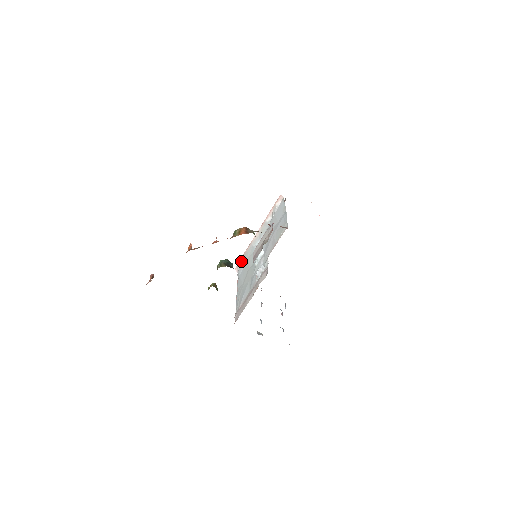
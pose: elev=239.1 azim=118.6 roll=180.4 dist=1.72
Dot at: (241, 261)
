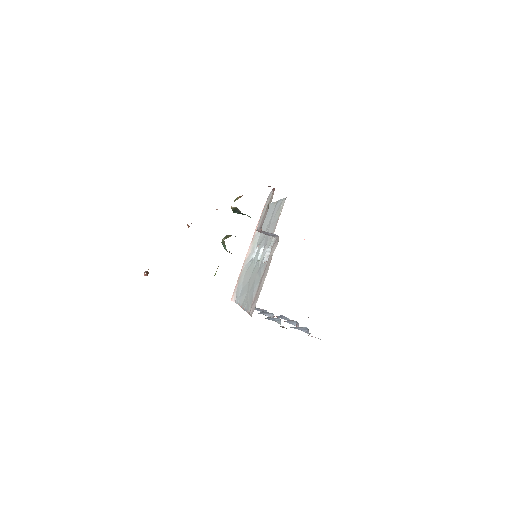
Dot at: (237, 287)
